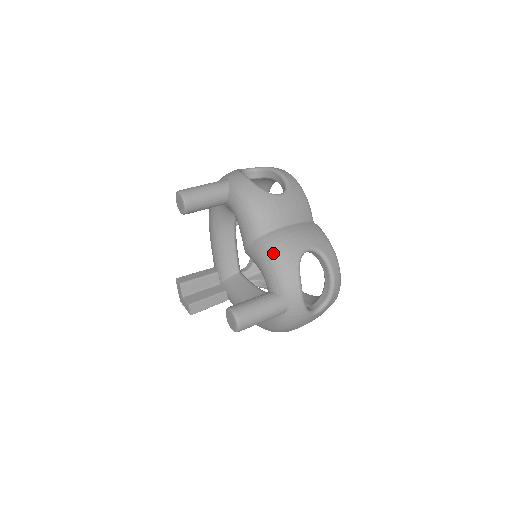
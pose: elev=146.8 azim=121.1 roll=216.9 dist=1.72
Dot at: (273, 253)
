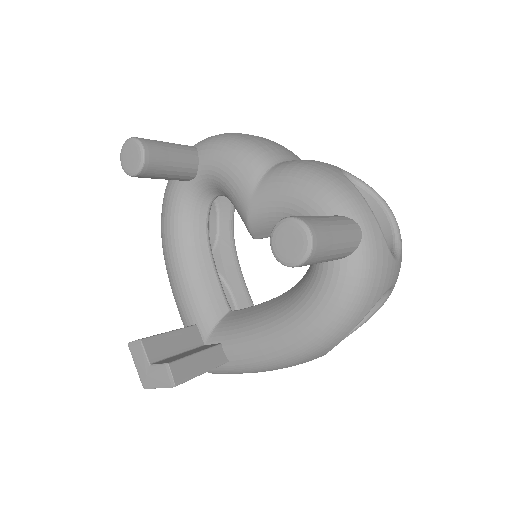
Dot at: (301, 169)
